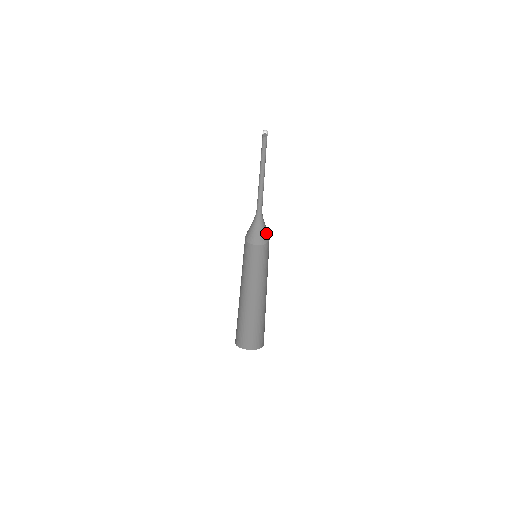
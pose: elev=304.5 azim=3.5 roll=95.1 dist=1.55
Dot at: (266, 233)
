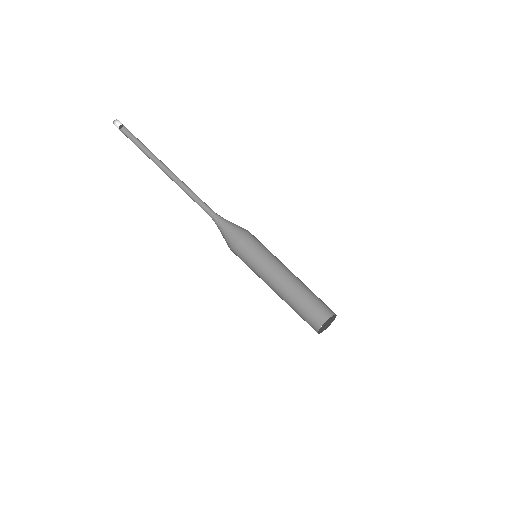
Dot at: (235, 231)
